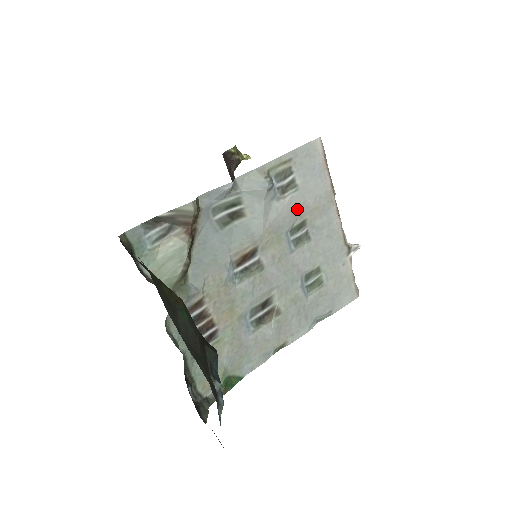
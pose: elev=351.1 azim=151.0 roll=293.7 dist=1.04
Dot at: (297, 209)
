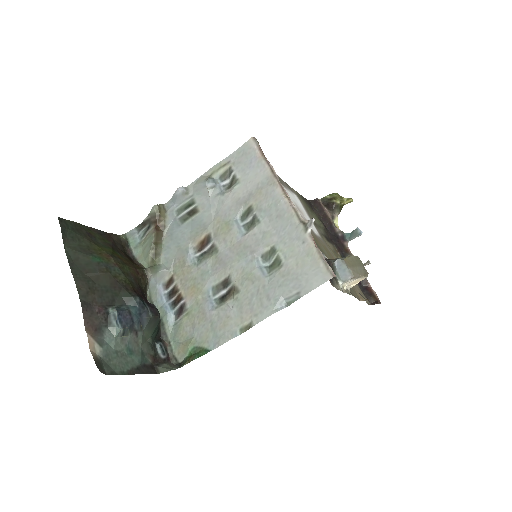
Dot at: (241, 198)
